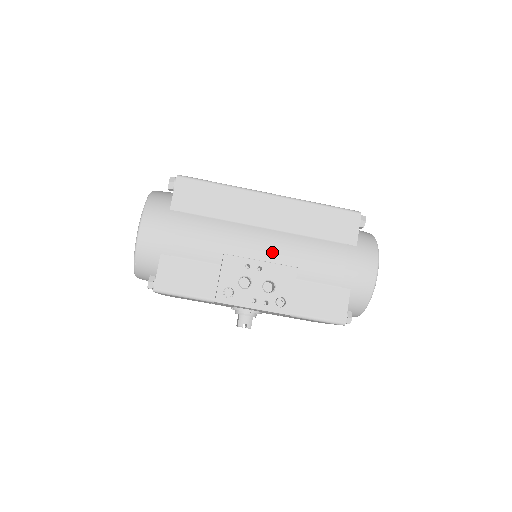
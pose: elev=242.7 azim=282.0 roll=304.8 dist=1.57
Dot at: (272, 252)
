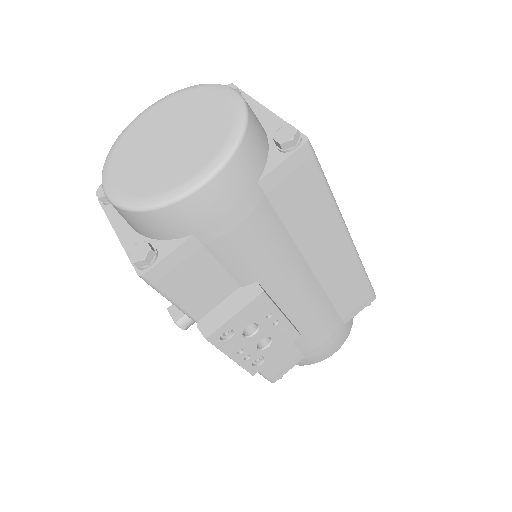
Dot at: (295, 302)
